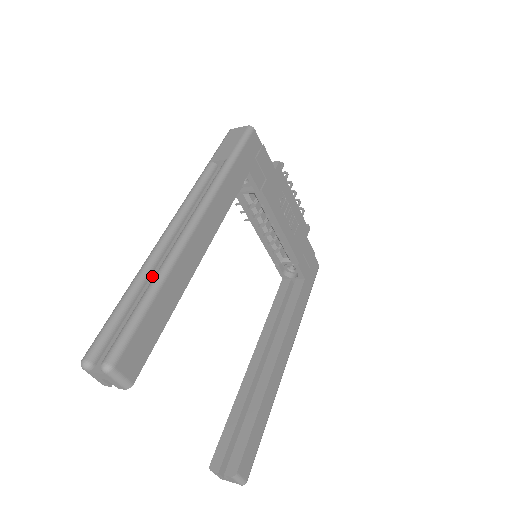
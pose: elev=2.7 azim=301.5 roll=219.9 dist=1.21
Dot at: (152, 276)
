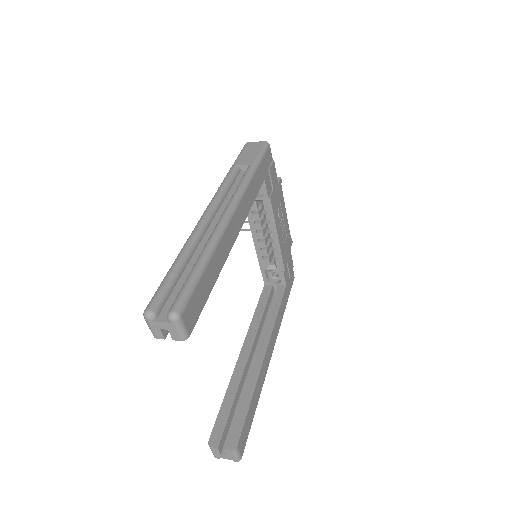
Dot at: (197, 249)
